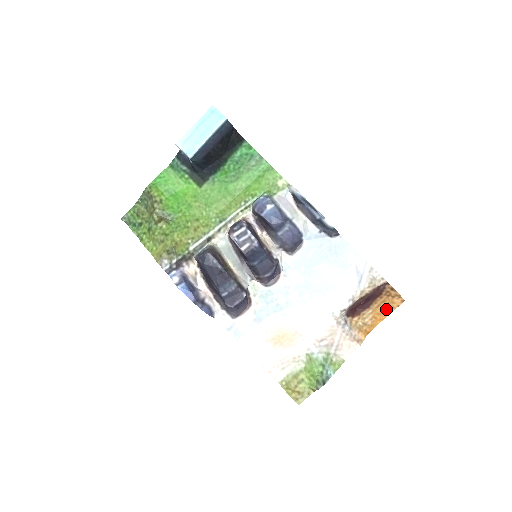
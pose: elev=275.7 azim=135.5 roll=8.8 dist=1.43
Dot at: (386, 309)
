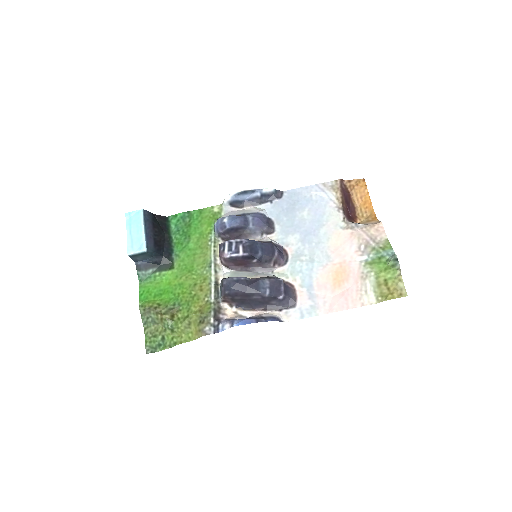
Dot at: (364, 196)
